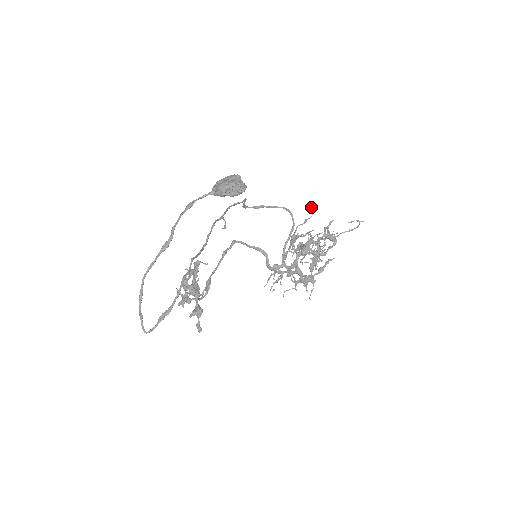
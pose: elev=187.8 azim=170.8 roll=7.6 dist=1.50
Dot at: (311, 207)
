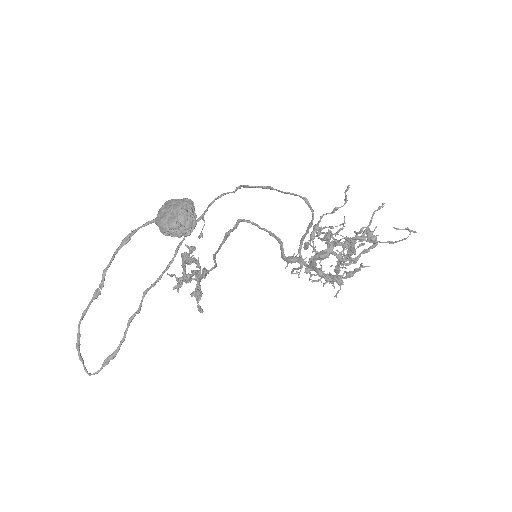
Dot at: (344, 192)
